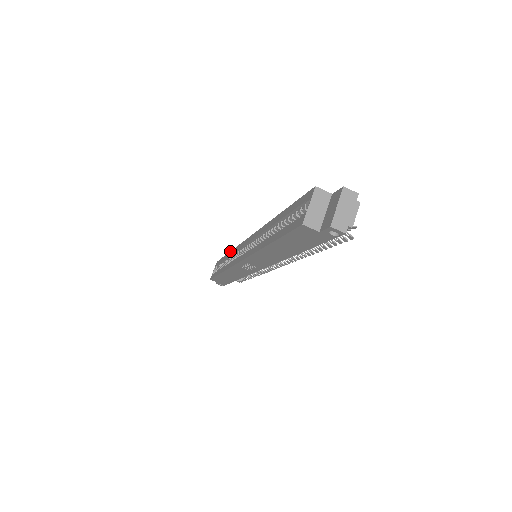
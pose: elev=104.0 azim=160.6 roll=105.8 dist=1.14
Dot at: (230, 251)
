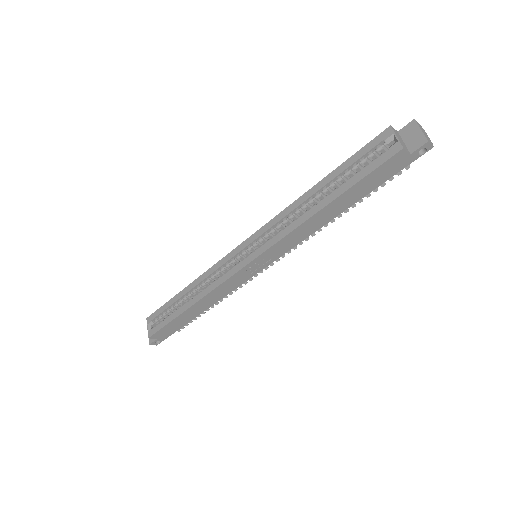
Dot at: (193, 281)
